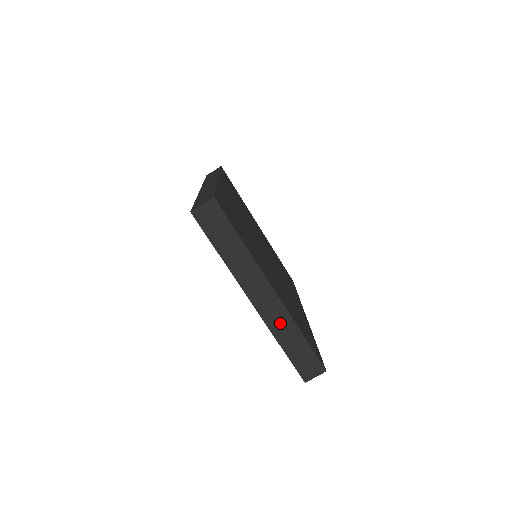
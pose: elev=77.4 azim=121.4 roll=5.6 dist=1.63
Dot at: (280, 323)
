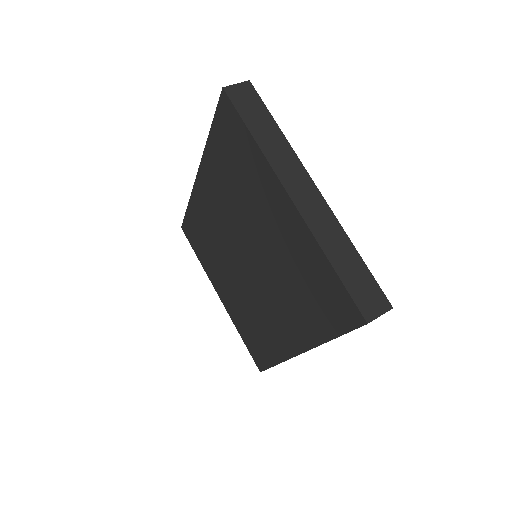
Dot at: (327, 229)
